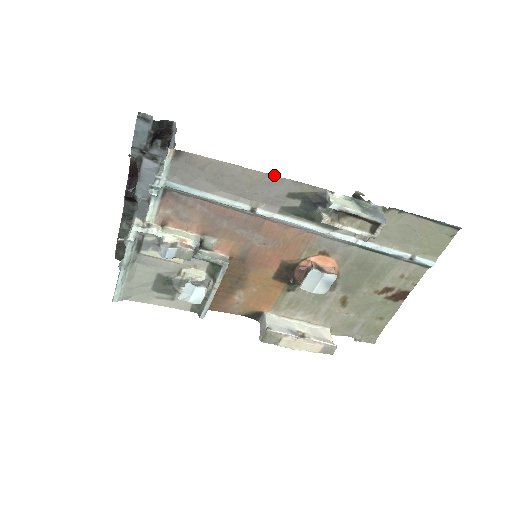
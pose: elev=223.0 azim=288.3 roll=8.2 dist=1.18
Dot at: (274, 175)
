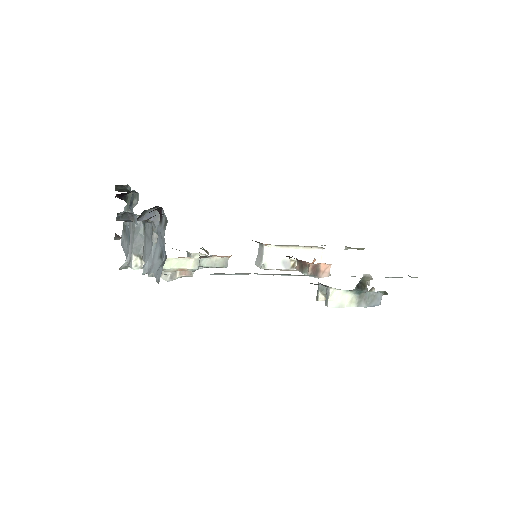
Dot at: occluded
